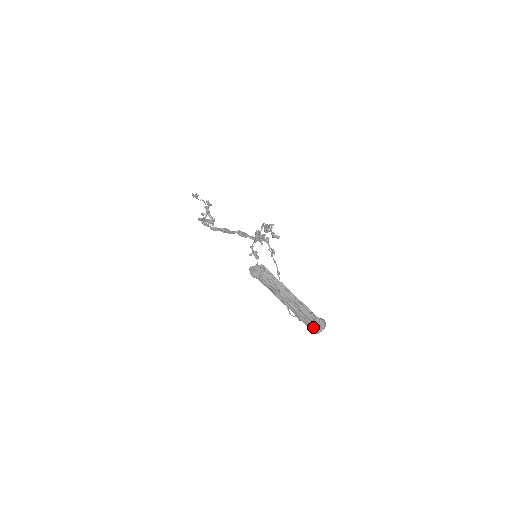
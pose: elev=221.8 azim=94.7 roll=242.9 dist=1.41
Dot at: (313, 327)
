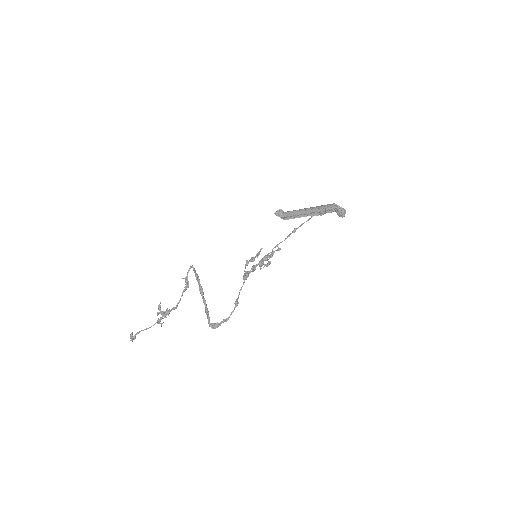
Dot at: (337, 209)
